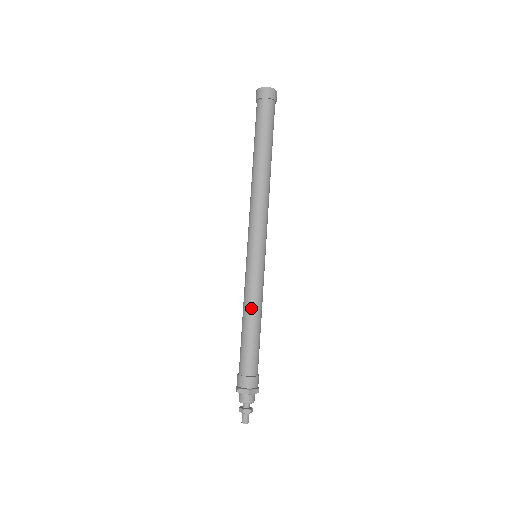
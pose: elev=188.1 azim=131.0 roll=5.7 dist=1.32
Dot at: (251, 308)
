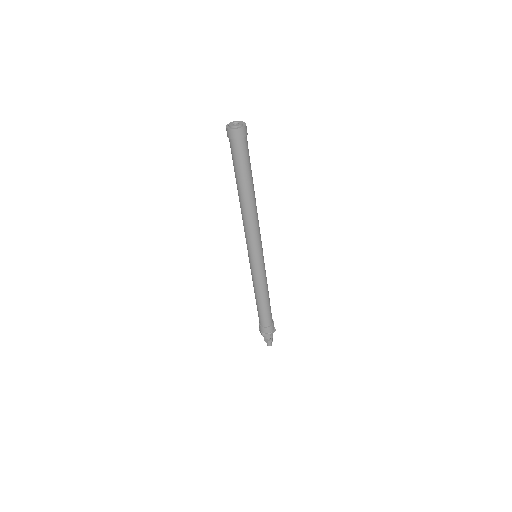
Dot at: (255, 290)
